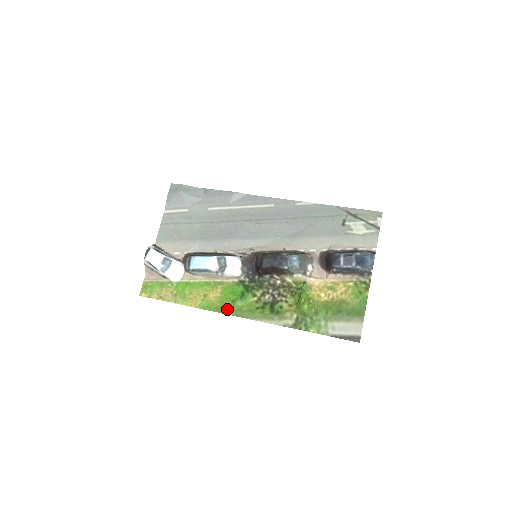
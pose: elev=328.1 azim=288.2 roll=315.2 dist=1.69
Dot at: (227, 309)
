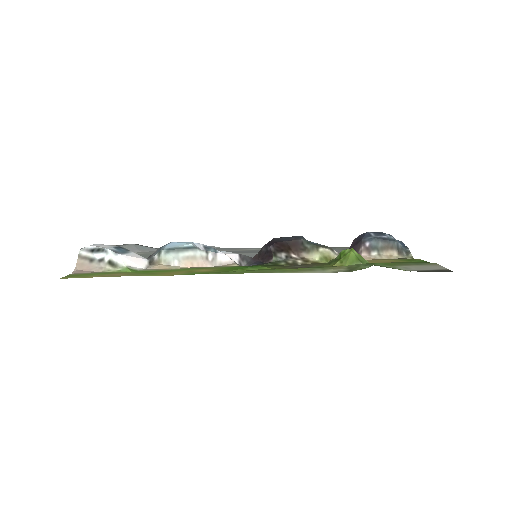
Dot at: (234, 271)
